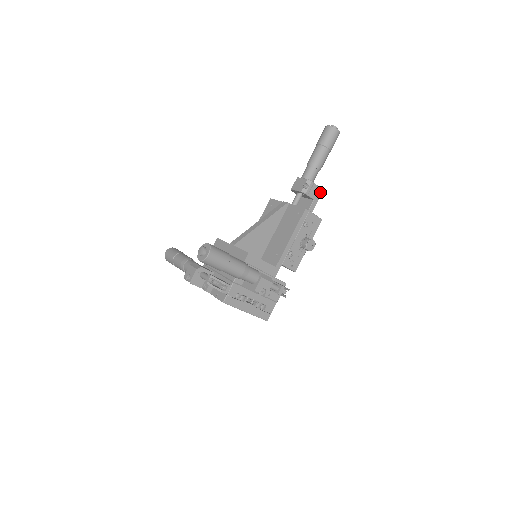
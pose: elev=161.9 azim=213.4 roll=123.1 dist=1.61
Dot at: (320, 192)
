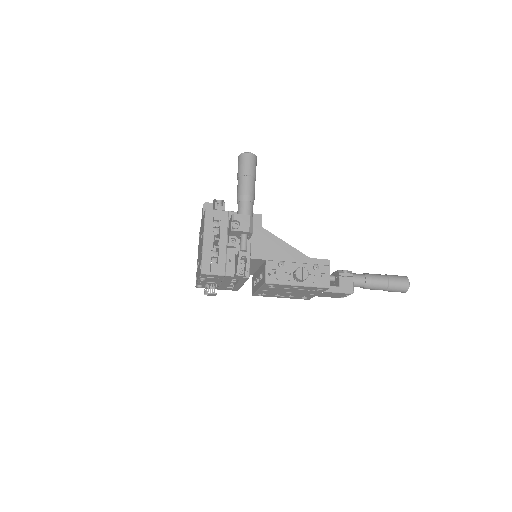
Dot at: (350, 290)
